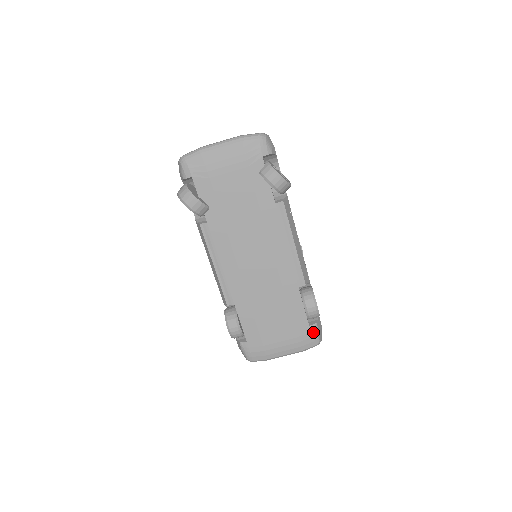
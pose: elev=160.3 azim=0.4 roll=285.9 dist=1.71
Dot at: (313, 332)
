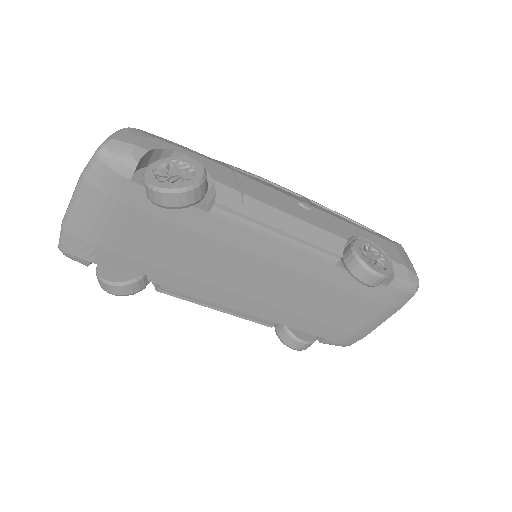
Dot at: (398, 288)
